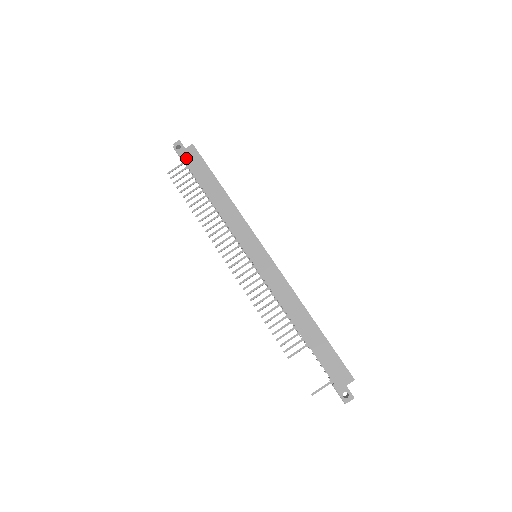
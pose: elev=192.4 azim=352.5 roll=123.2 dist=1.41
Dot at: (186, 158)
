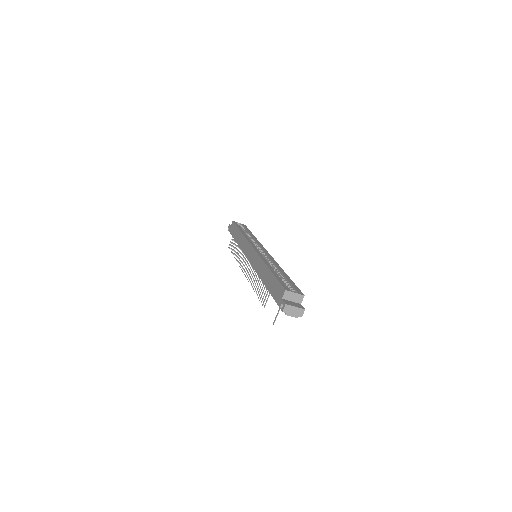
Dot at: (230, 231)
